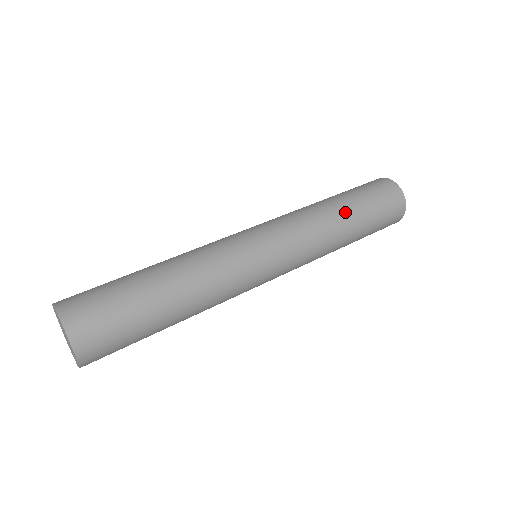
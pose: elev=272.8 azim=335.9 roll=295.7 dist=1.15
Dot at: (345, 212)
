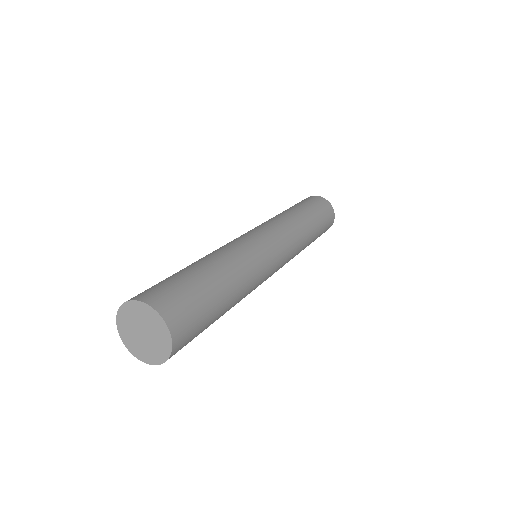
Dot at: (311, 224)
